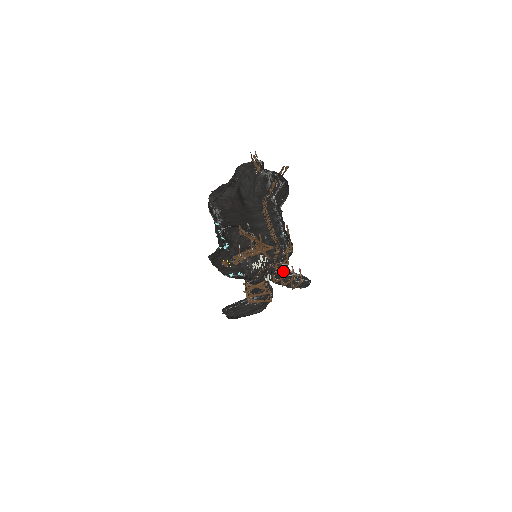
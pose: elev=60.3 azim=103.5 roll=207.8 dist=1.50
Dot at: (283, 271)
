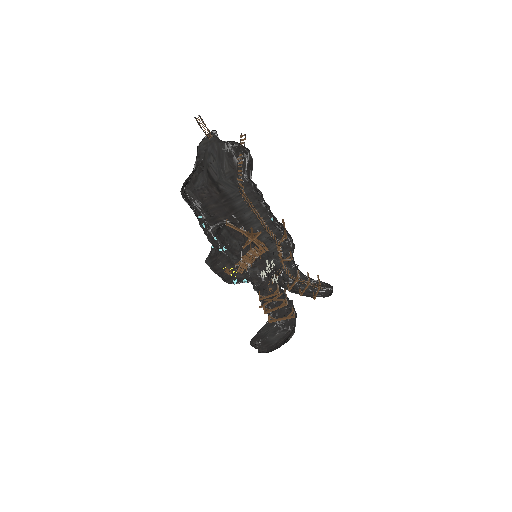
Dot at: occluded
